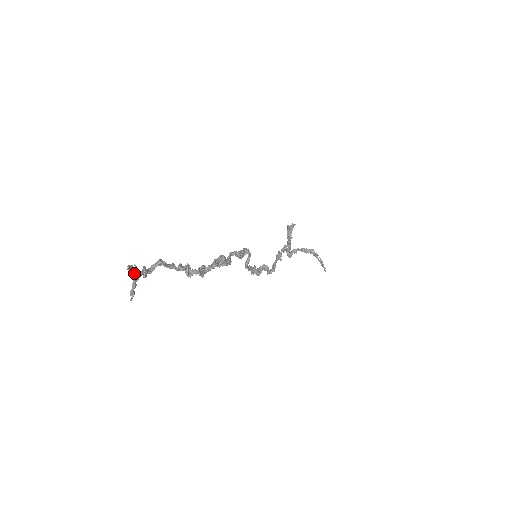
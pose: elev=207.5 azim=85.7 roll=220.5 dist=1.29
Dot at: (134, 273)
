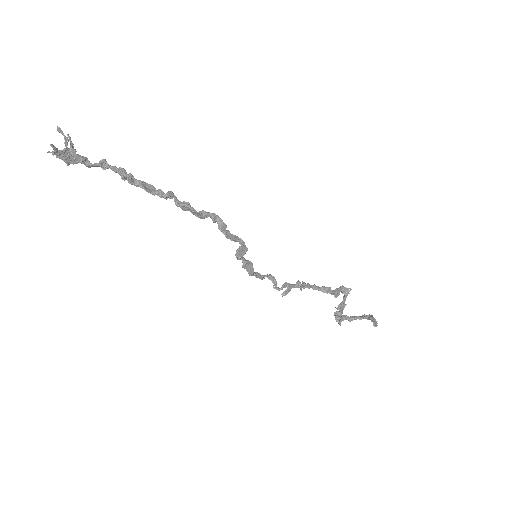
Dot at: (64, 139)
